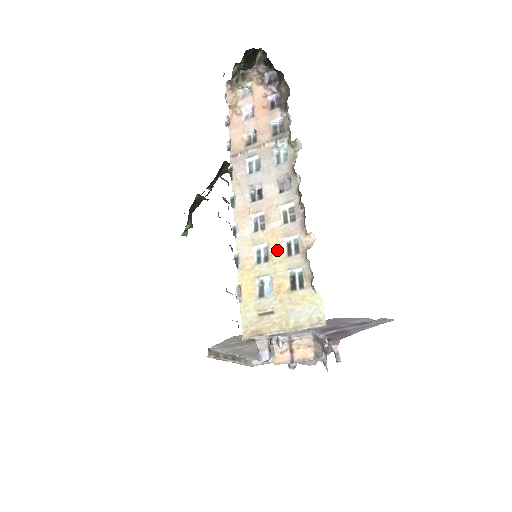
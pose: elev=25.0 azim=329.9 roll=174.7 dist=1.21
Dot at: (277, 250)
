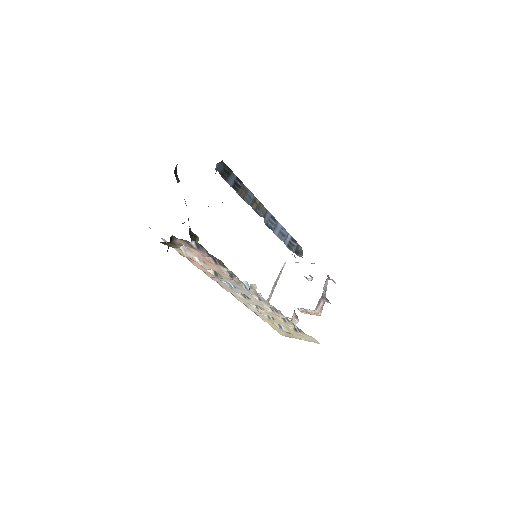
Dot at: (277, 319)
